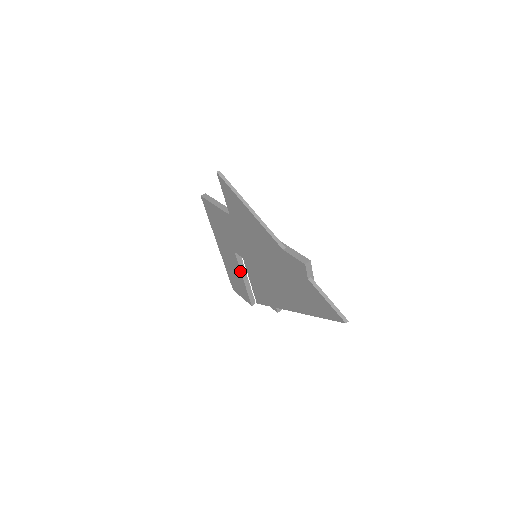
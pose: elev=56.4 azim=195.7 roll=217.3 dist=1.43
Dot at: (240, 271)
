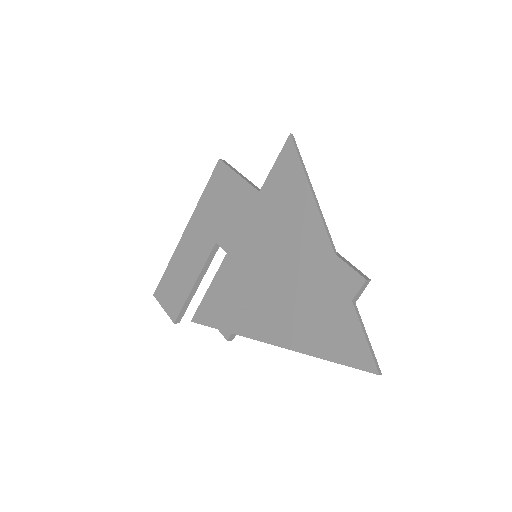
Dot at: (200, 270)
